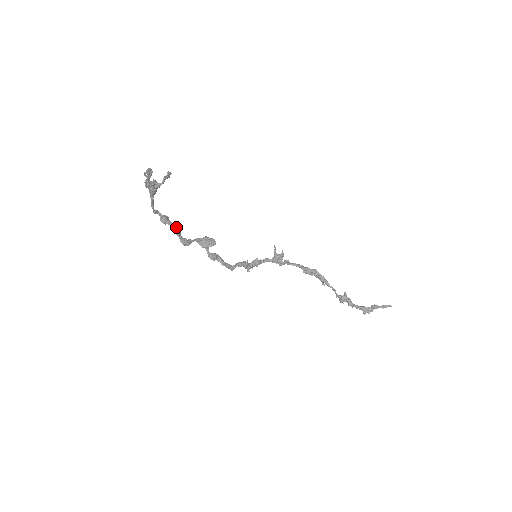
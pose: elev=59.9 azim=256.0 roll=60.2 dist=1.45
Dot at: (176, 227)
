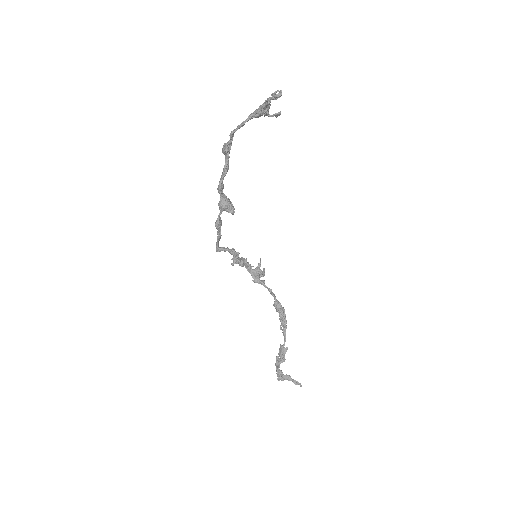
Dot at: occluded
